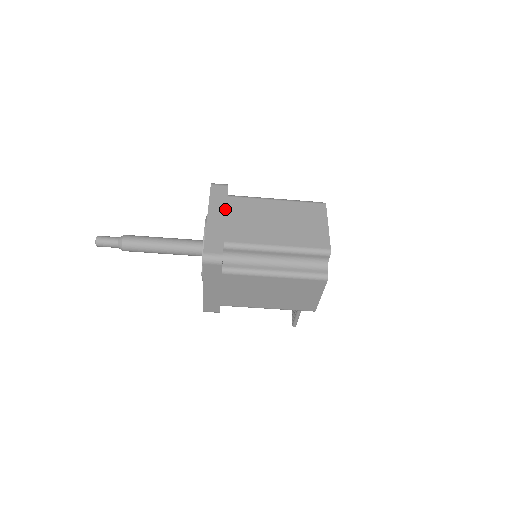
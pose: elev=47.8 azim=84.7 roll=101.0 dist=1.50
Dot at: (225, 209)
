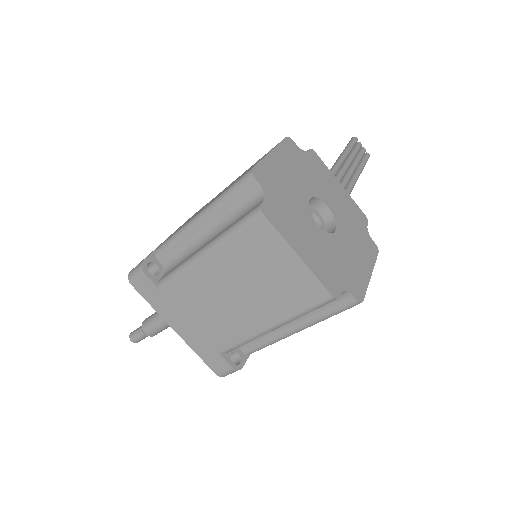
Dot at: (176, 310)
